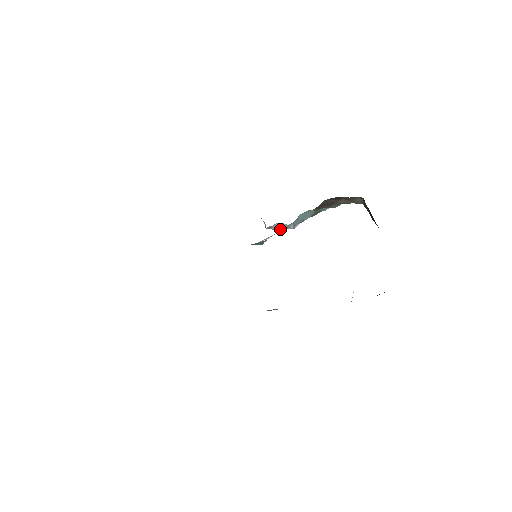
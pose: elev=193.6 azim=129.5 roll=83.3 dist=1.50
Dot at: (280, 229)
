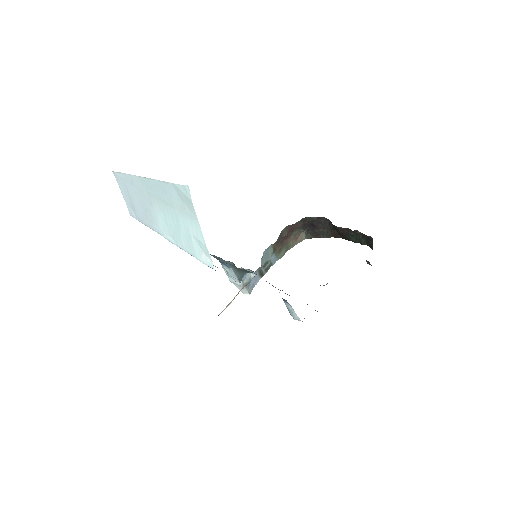
Dot at: (244, 282)
